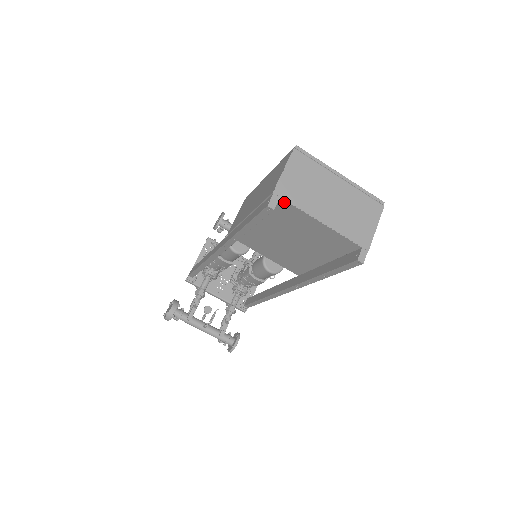
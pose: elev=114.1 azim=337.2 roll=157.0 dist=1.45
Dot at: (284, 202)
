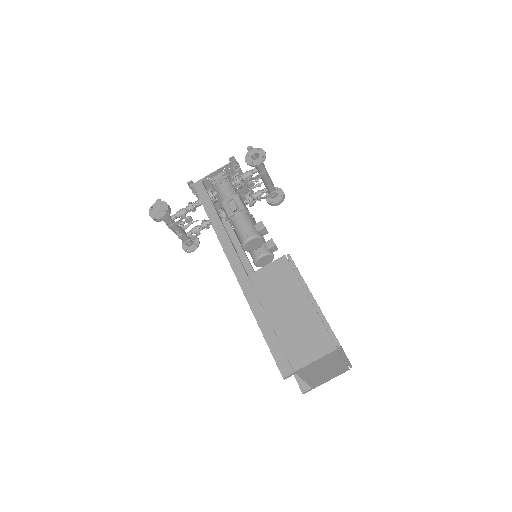
Dot at: occluded
